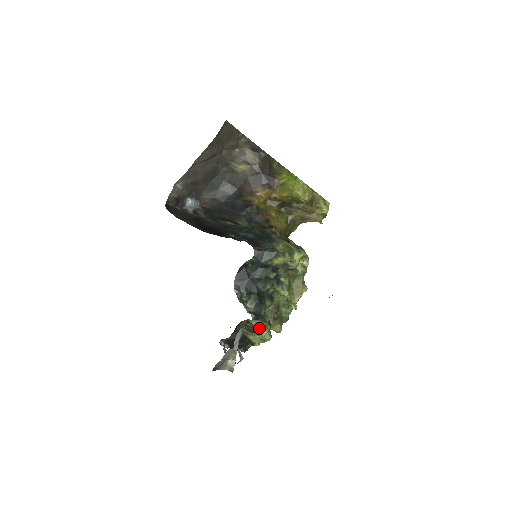
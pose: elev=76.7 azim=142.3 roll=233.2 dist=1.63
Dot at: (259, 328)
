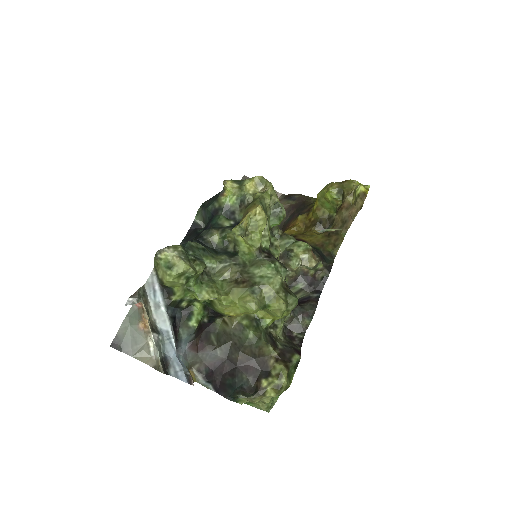
Dot at: (163, 249)
